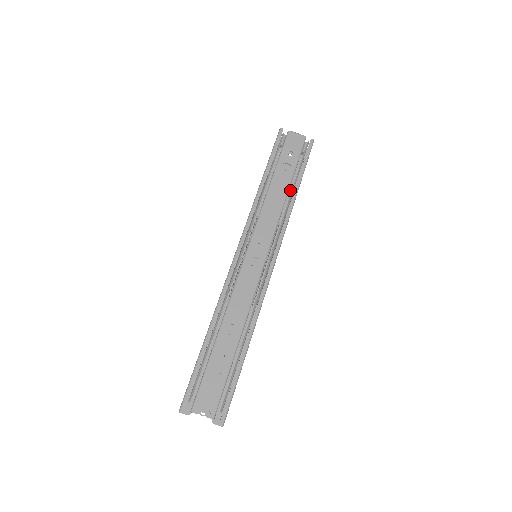
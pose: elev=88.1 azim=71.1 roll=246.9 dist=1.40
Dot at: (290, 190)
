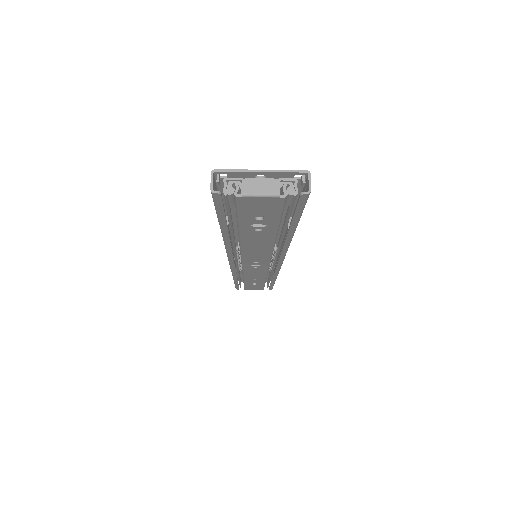
Dot at: occluded
